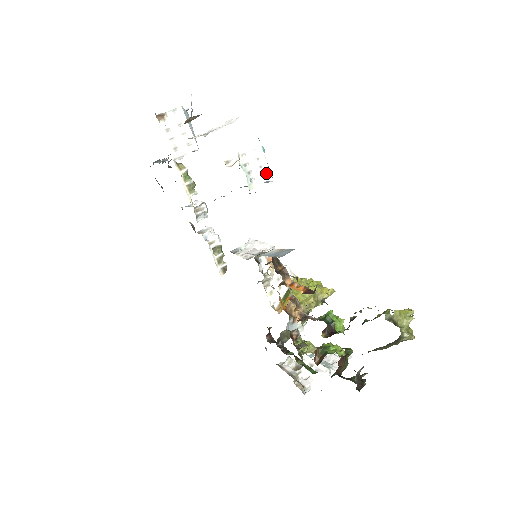
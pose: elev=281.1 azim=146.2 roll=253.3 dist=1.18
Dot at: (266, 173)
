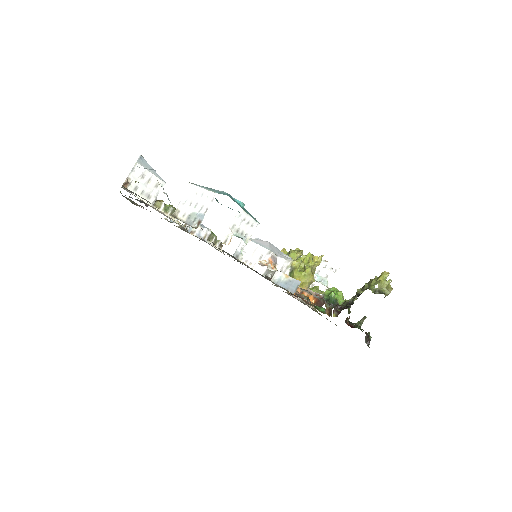
Dot at: (253, 224)
